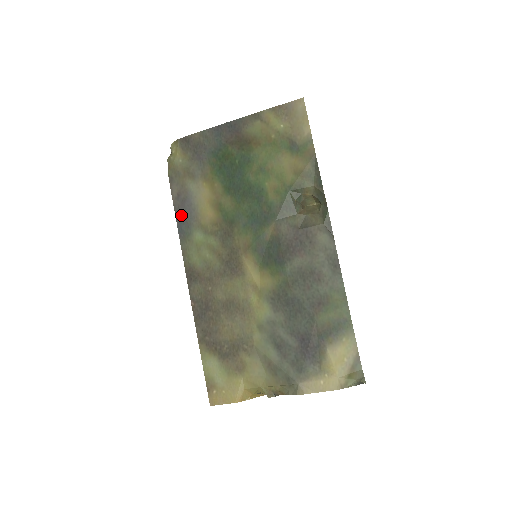
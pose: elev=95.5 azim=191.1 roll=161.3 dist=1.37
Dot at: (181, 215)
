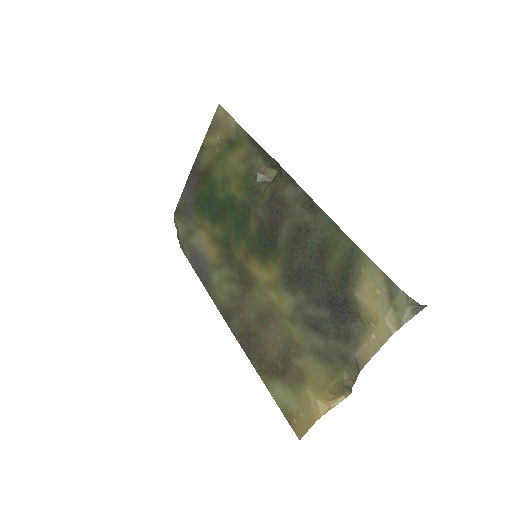
Dot at: (199, 270)
